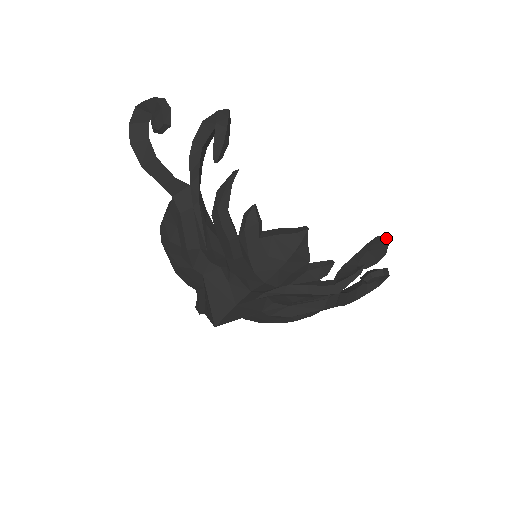
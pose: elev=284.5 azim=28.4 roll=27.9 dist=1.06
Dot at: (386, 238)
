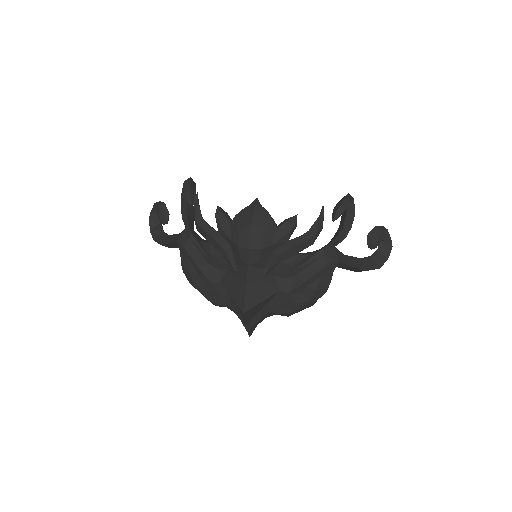
Dot at: (347, 194)
